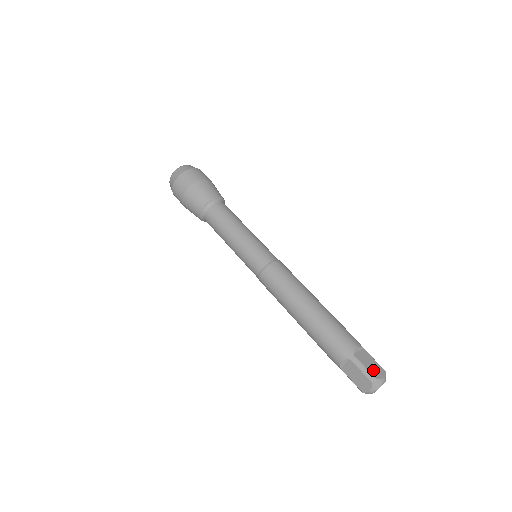
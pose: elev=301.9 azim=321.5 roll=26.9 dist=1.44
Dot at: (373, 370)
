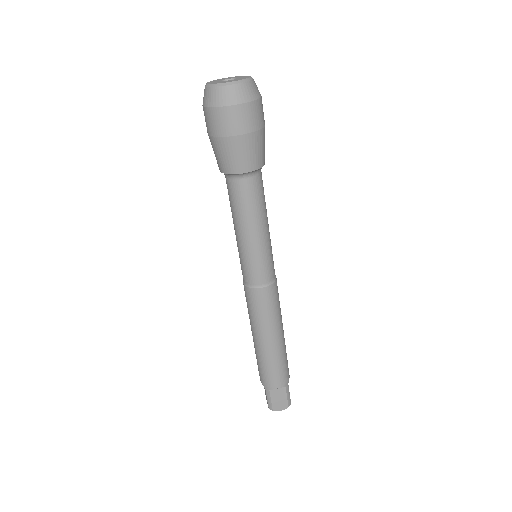
Dot at: (277, 404)
